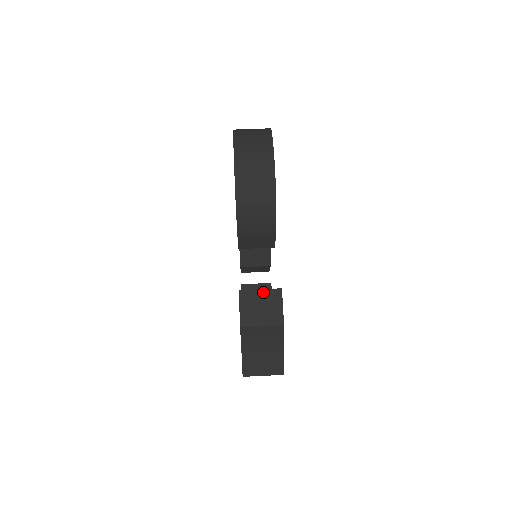
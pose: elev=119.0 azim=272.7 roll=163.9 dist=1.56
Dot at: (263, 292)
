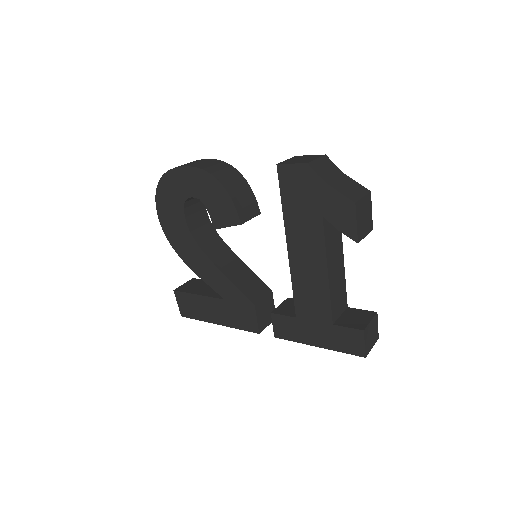
Dot at: (290, 159)
